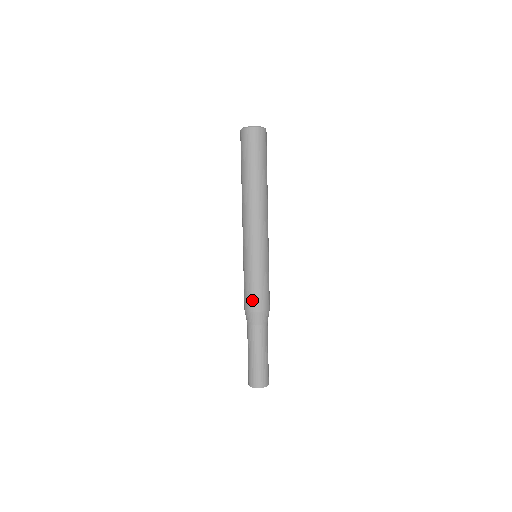
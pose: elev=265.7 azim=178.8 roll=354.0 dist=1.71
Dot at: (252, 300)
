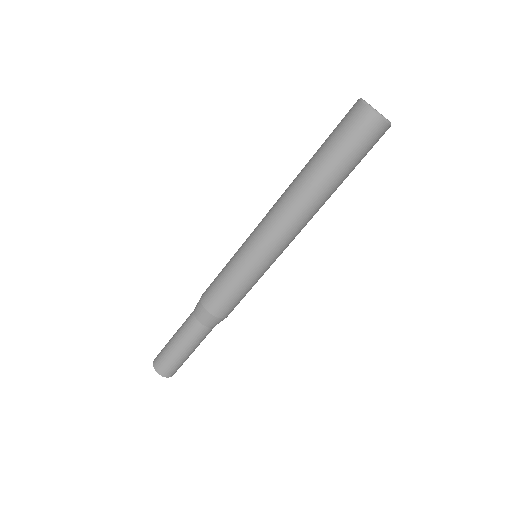
Dot at: (212, 296)
